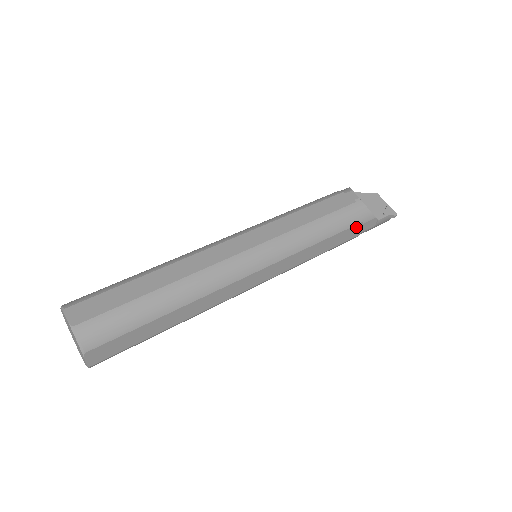
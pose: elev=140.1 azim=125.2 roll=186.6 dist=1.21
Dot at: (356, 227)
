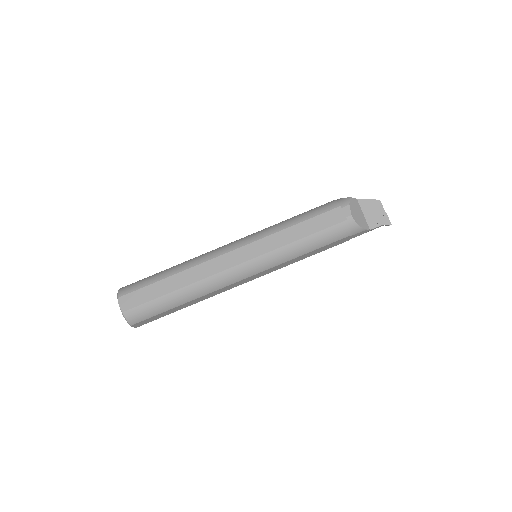
Dot at: (345, 238)
